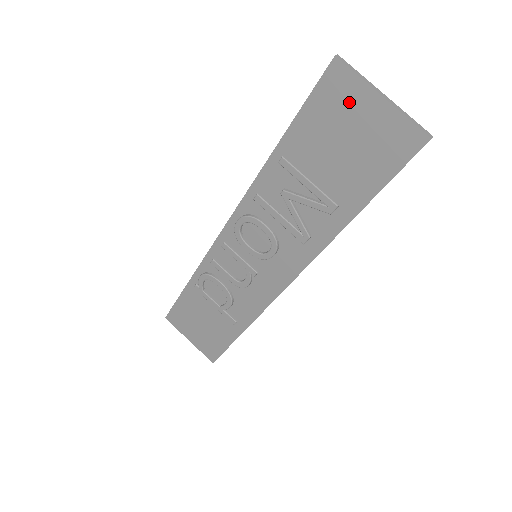
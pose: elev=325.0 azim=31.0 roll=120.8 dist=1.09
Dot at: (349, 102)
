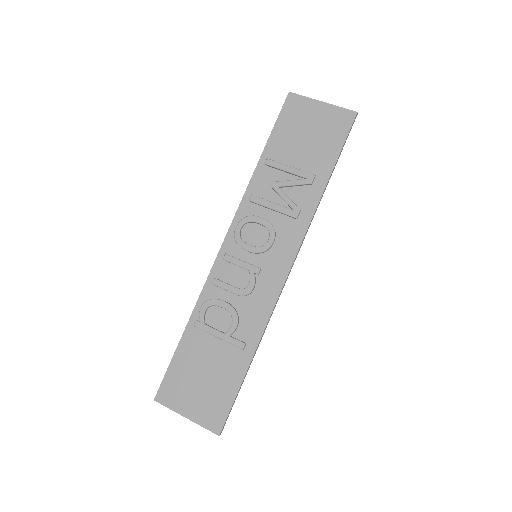
Dot at: (304, 111)
